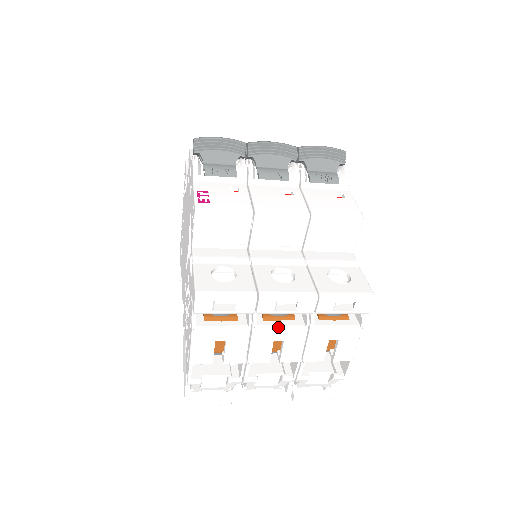
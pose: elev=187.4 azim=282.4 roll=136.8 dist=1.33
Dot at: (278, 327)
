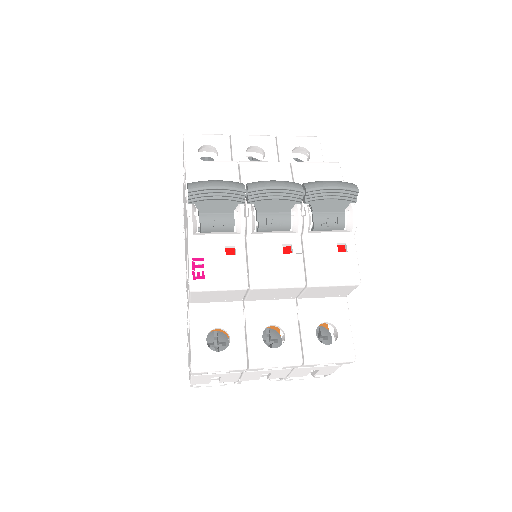
Dot at: occluded
